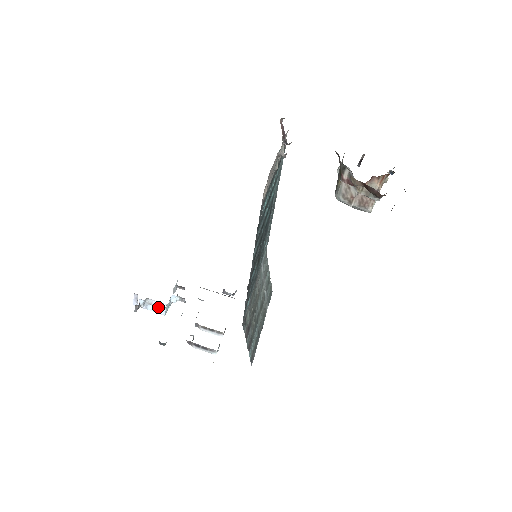
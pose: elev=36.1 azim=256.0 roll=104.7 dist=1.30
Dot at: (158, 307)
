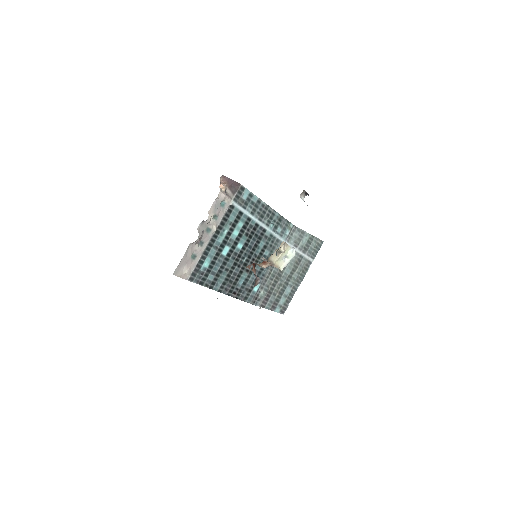
Dot at: occluded
